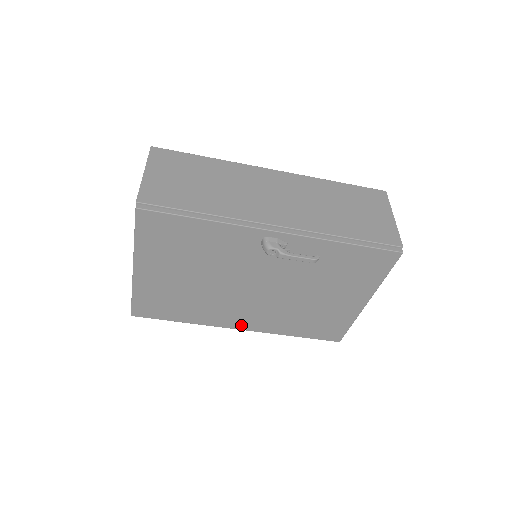
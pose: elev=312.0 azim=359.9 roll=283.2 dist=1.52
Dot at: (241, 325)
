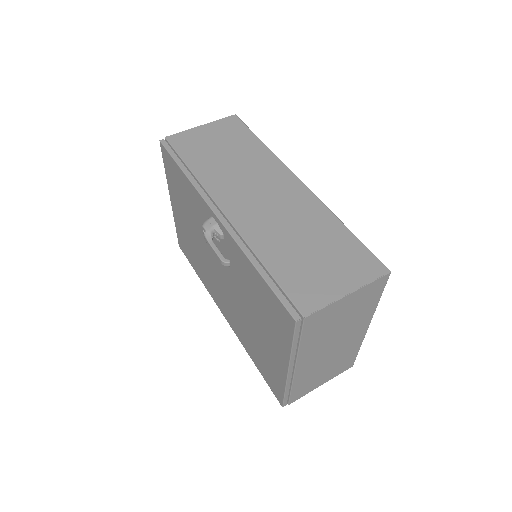
Dot at: (224, 312)
